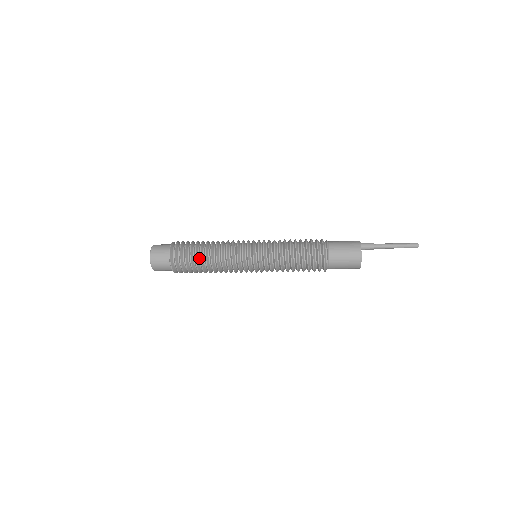
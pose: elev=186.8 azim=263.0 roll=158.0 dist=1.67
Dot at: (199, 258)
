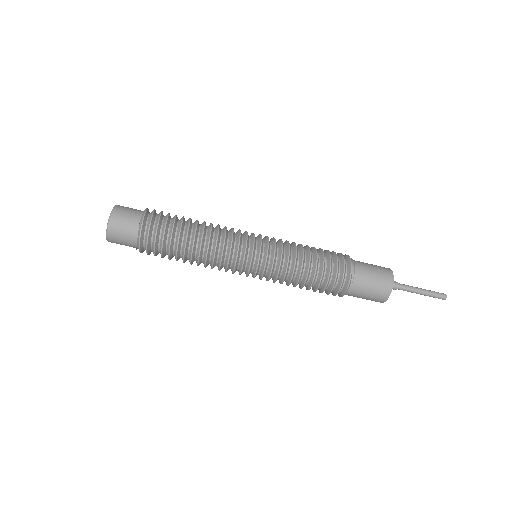
Dot at: (187, 221)
